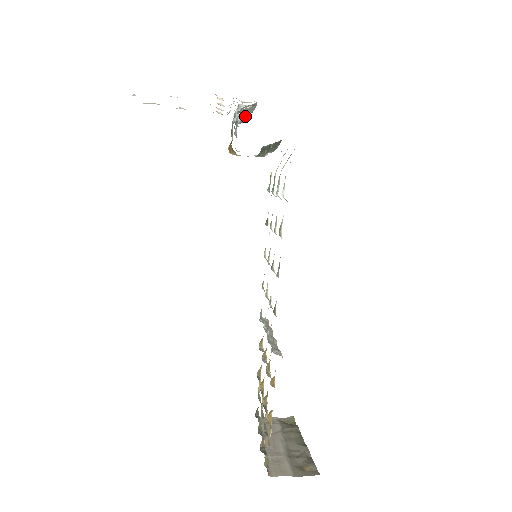
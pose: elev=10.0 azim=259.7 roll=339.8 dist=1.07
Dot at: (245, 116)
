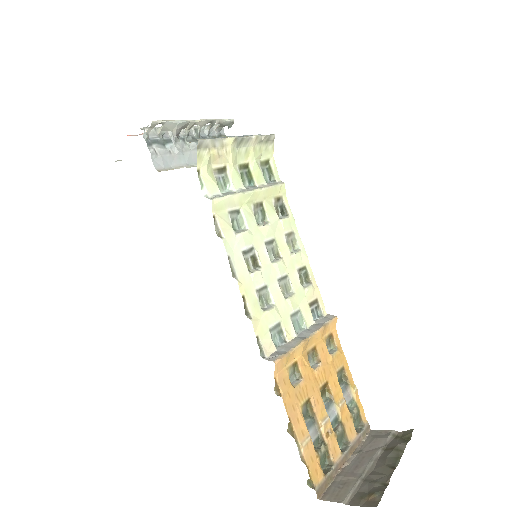
Dot at: (212, 124)
